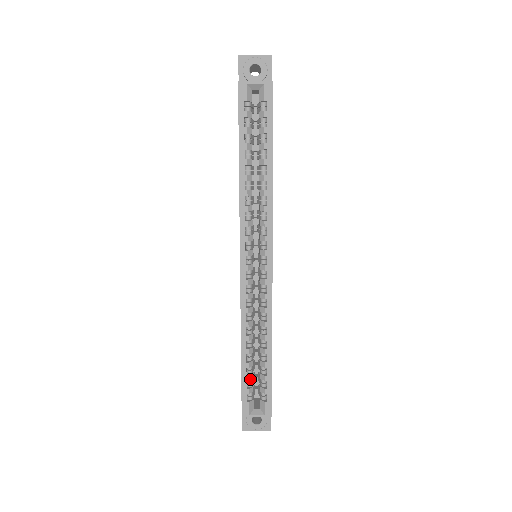
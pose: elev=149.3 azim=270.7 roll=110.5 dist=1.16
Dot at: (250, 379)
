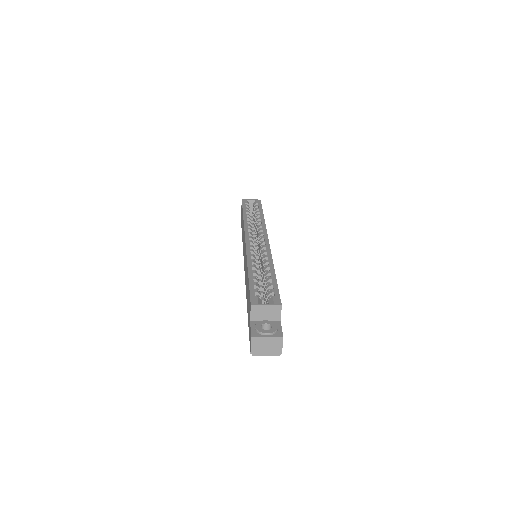
Dot at: (257, 286)
